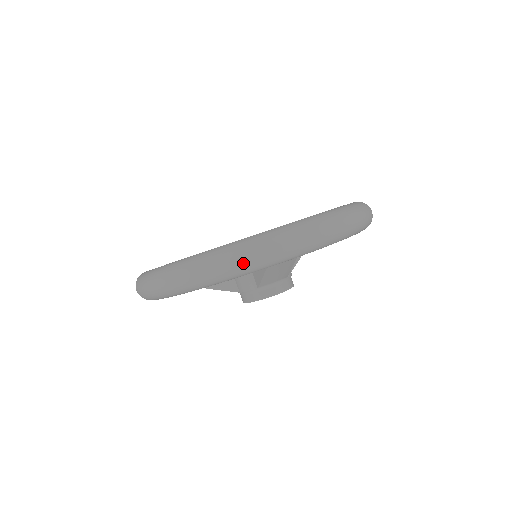
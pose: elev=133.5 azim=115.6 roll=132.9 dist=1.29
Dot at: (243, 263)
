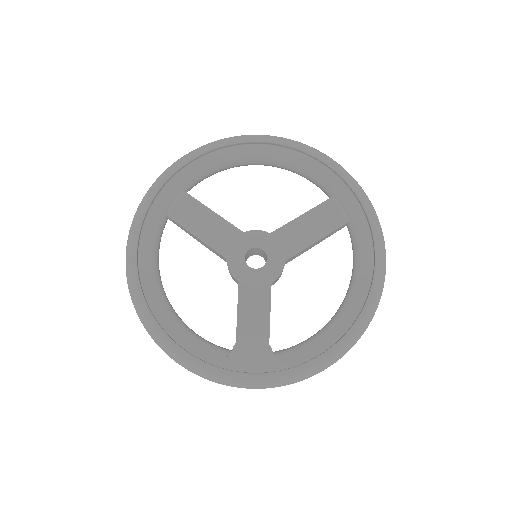
Dot at: occluded
